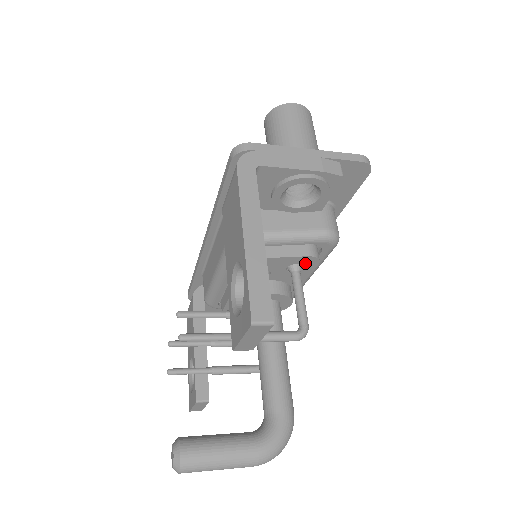
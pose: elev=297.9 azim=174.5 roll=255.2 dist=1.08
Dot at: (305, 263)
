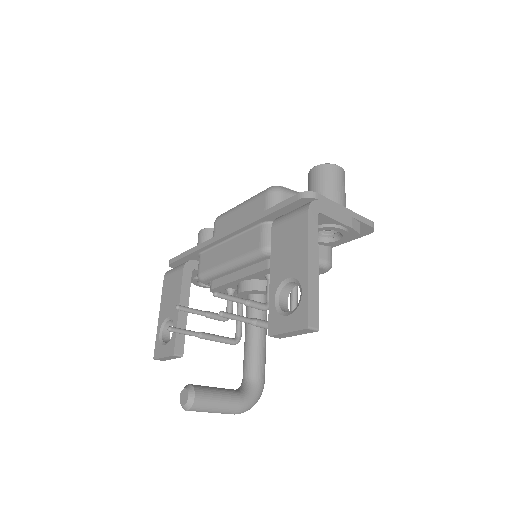
Dot at: occluded
